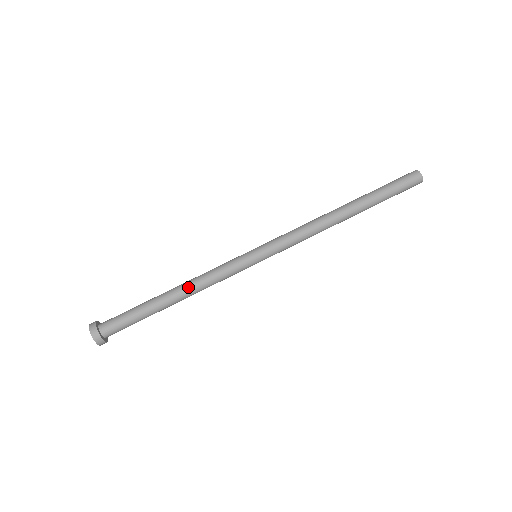
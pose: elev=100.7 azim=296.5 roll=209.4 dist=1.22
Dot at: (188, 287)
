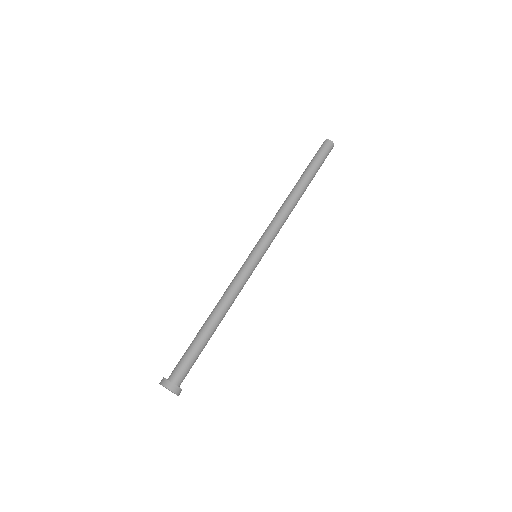
Dot at: (226, 310)
